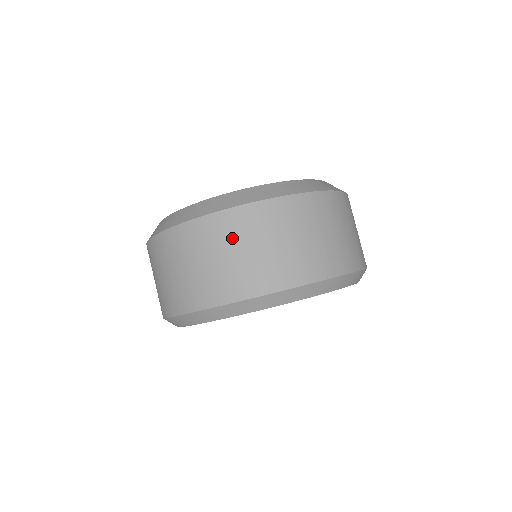
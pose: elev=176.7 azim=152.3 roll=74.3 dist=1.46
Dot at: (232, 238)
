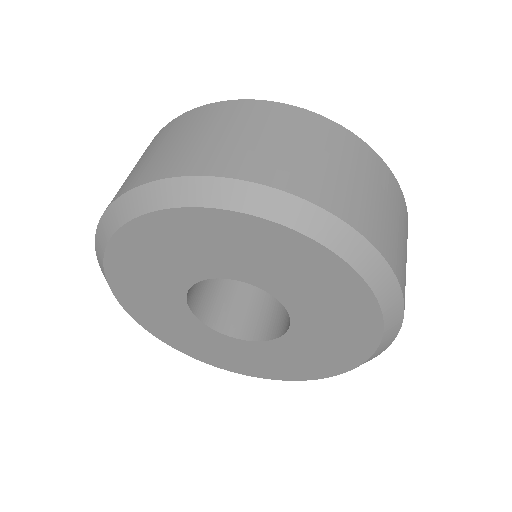
Dot at: (201, 124)
